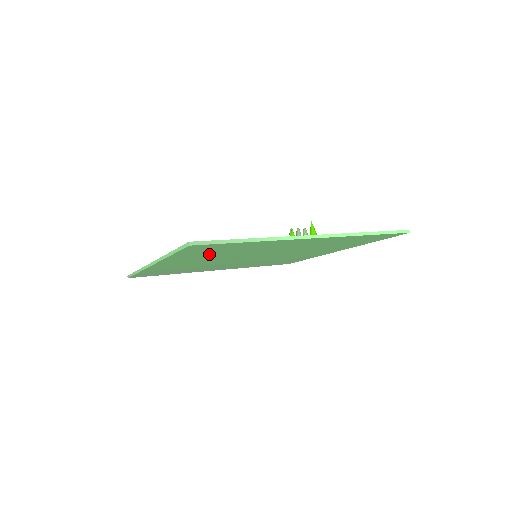
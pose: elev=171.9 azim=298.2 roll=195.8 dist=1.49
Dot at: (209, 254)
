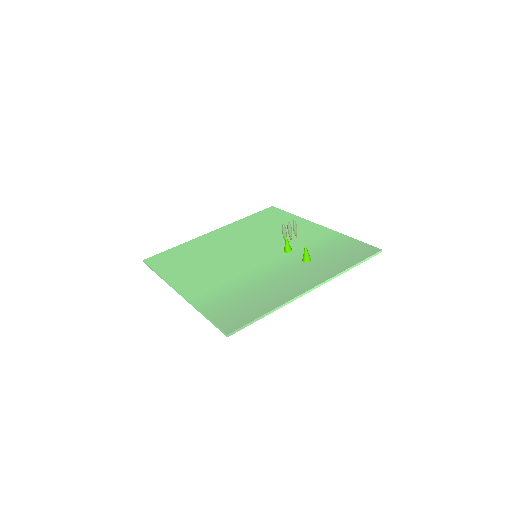
Dot at: (229, 297)
